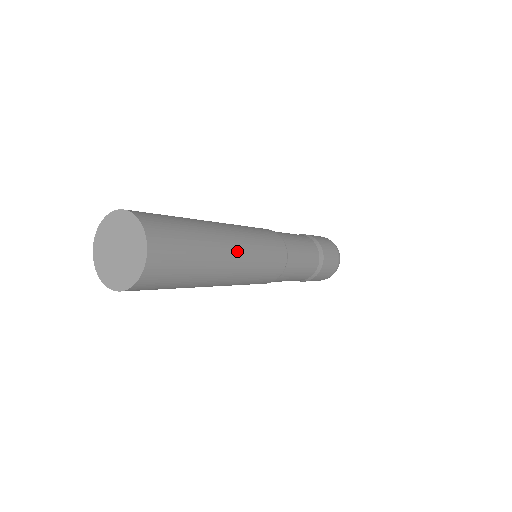
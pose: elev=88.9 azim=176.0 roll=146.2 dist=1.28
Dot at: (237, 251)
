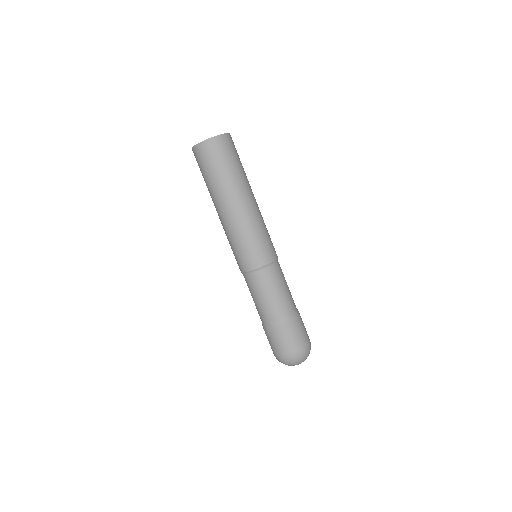
Dot at: (249, 205)
